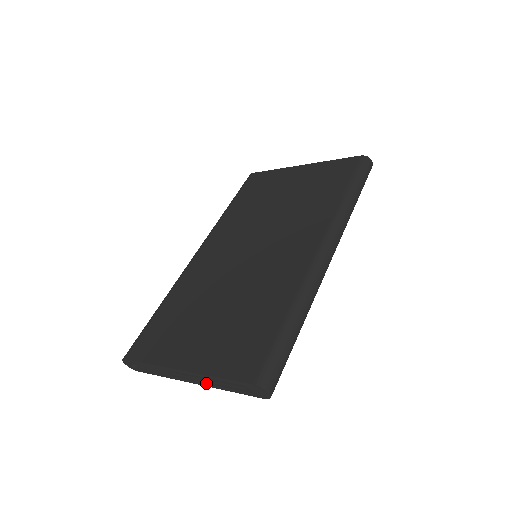
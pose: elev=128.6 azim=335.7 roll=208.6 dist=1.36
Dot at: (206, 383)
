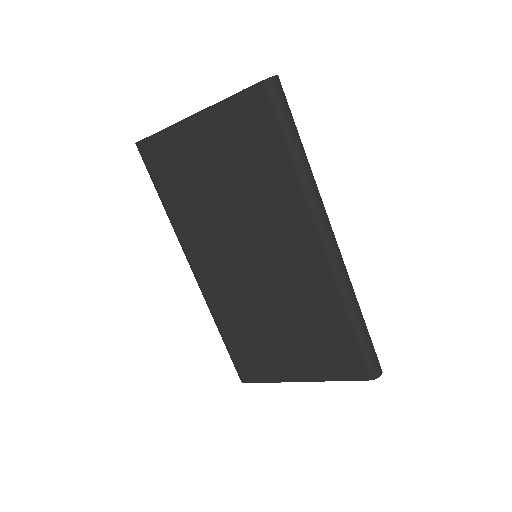
Dot at: occluded
